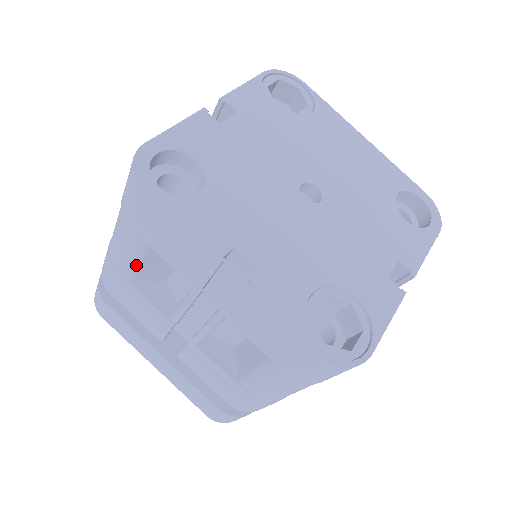
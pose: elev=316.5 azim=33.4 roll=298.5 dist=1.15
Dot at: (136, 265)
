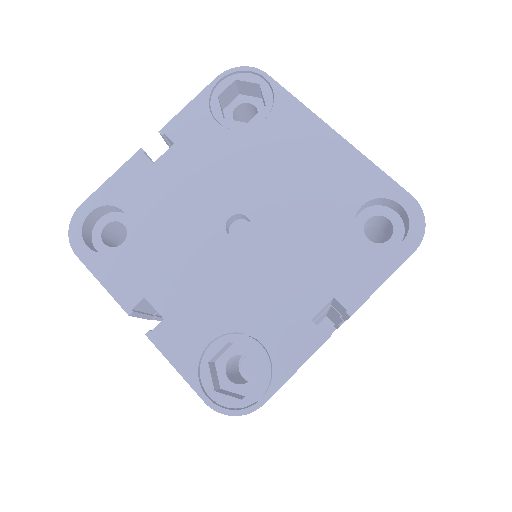
Dot at: occluded
